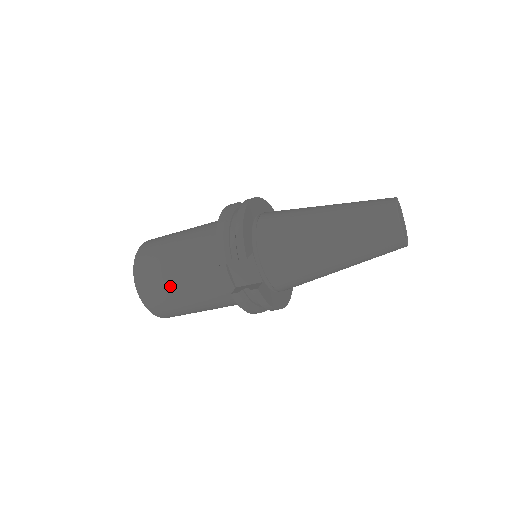
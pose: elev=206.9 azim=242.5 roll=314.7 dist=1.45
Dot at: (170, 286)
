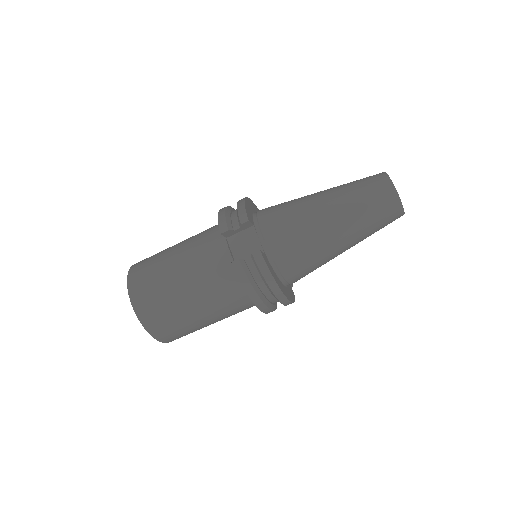
Dot at: (166, 278)
